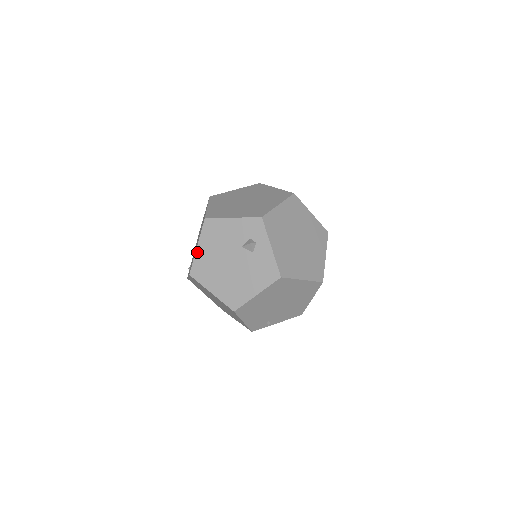
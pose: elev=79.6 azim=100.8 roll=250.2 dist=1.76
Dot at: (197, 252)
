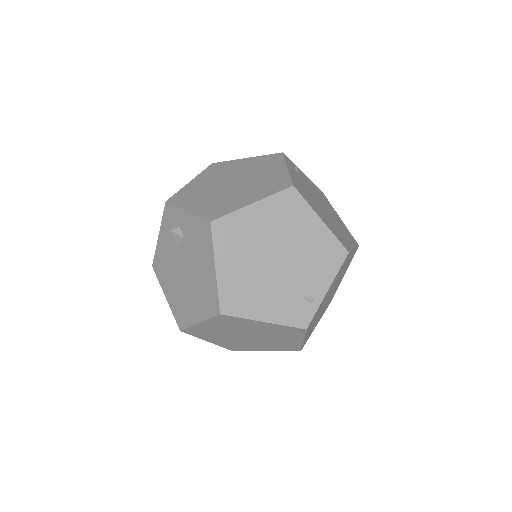
Dot at: (168, 302)
